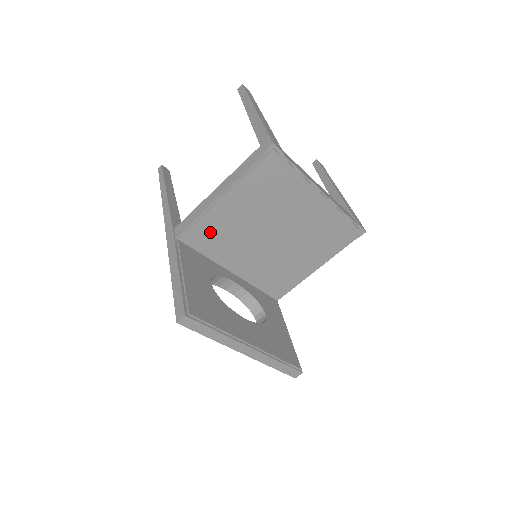
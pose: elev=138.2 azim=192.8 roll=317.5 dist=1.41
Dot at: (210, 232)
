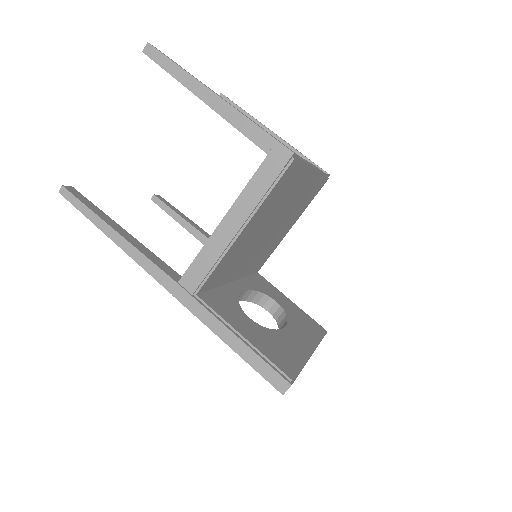
Dot at: (224, 267)
